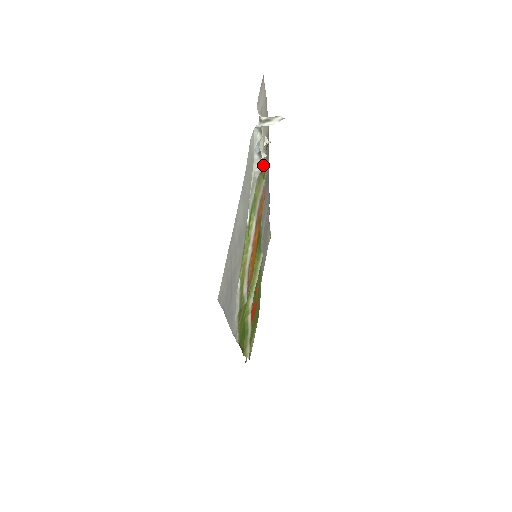
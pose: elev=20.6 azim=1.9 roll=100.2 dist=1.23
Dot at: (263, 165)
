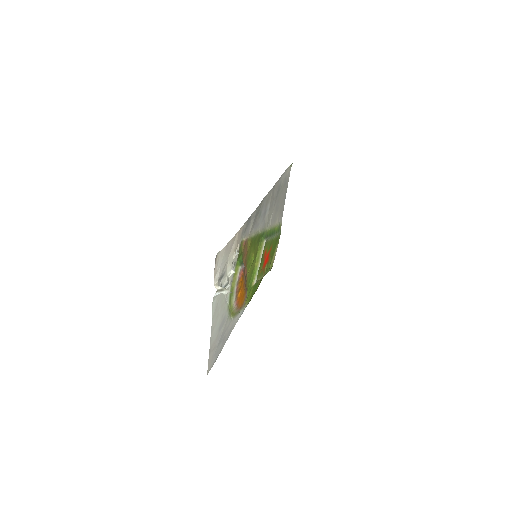
Dot at: (242, 244)
